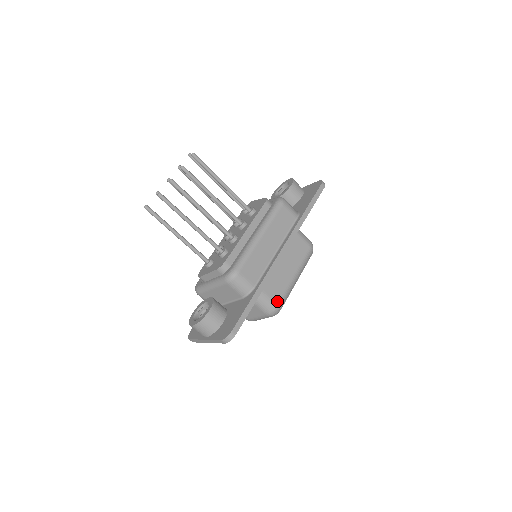
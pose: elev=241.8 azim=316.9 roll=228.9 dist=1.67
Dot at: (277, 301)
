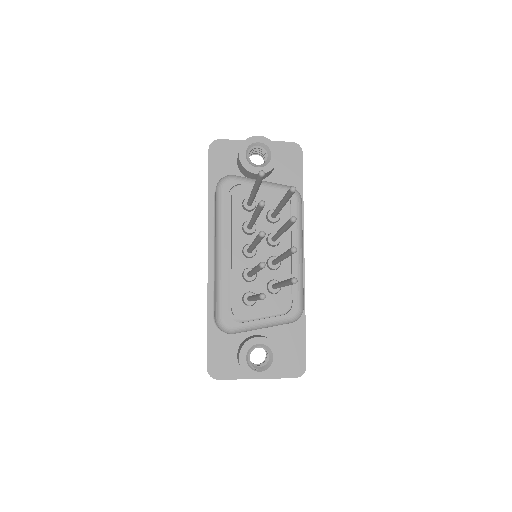
Dot at: occluded
